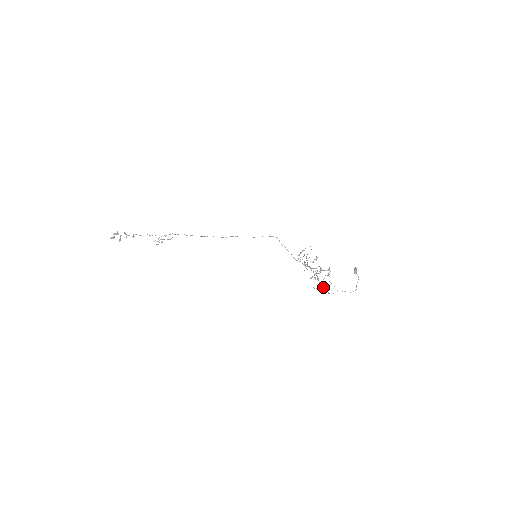
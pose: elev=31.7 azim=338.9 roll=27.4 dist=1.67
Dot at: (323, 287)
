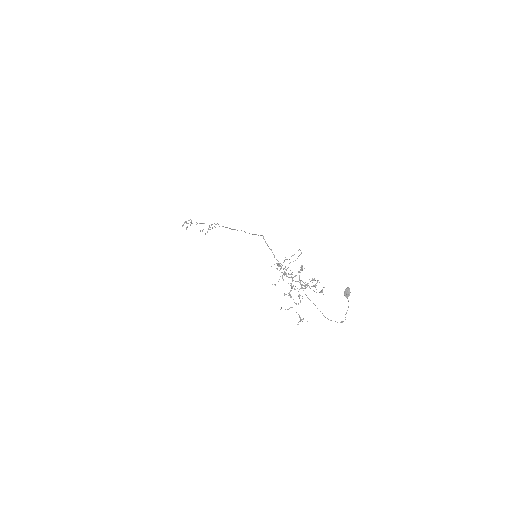
Dot at: occluded
